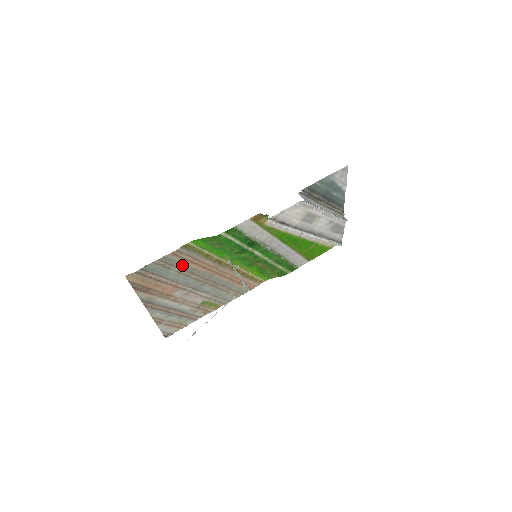
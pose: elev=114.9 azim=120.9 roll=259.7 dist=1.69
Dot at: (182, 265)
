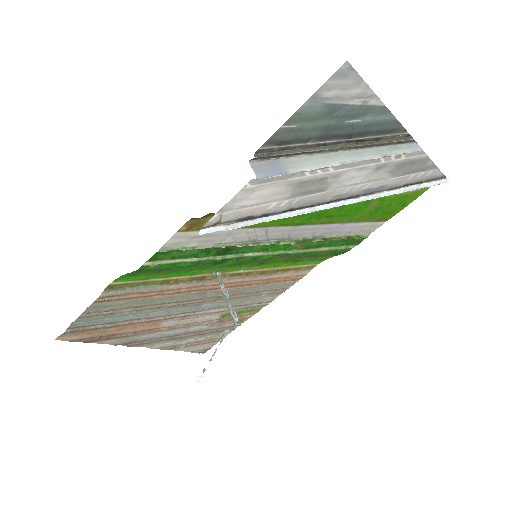
Dot at: (133, 303)
